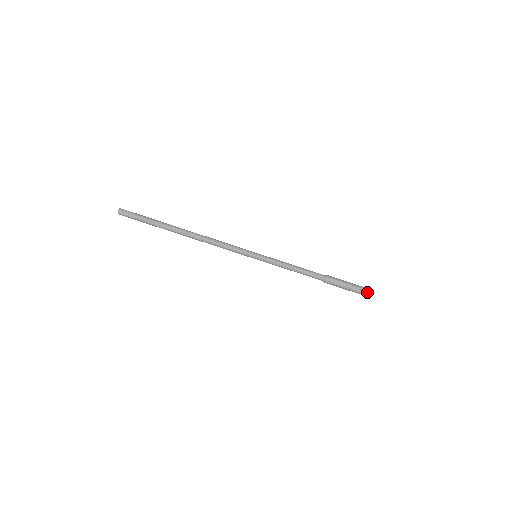
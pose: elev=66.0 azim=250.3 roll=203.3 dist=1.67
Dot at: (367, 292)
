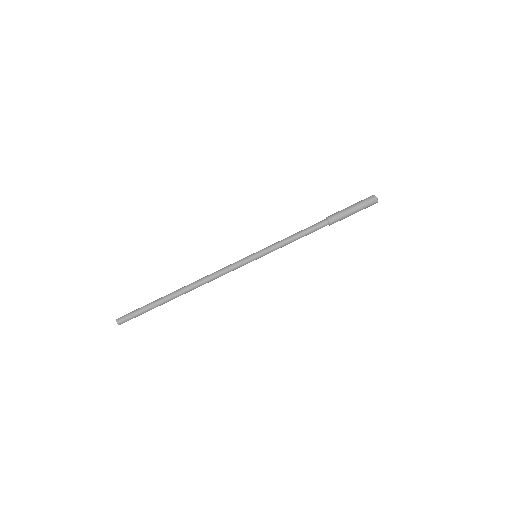
Dot at: (371, 196)
